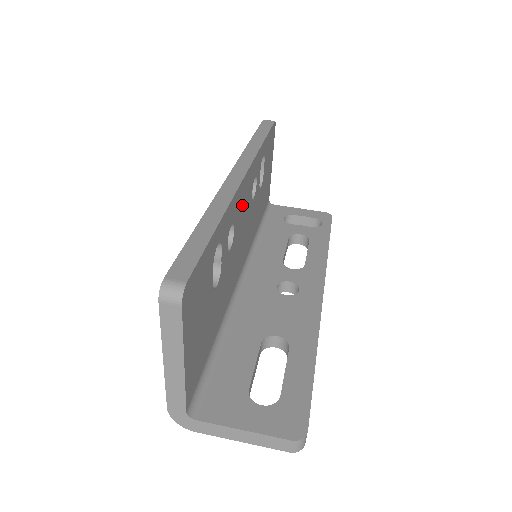
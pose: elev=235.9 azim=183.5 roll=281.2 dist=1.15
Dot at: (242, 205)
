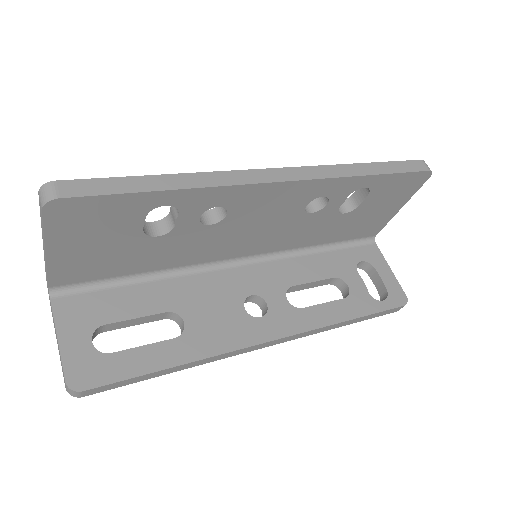
Dot at: (264, 204)
